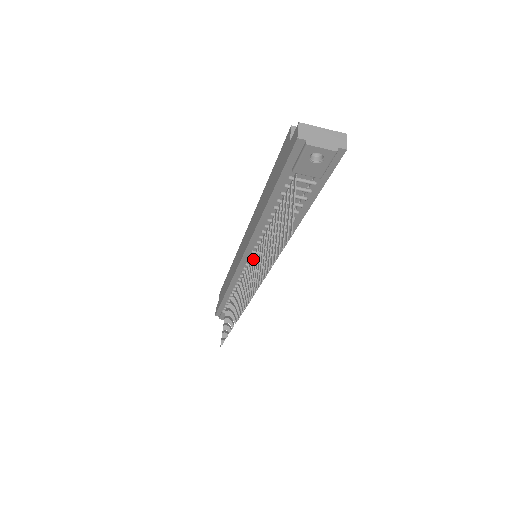
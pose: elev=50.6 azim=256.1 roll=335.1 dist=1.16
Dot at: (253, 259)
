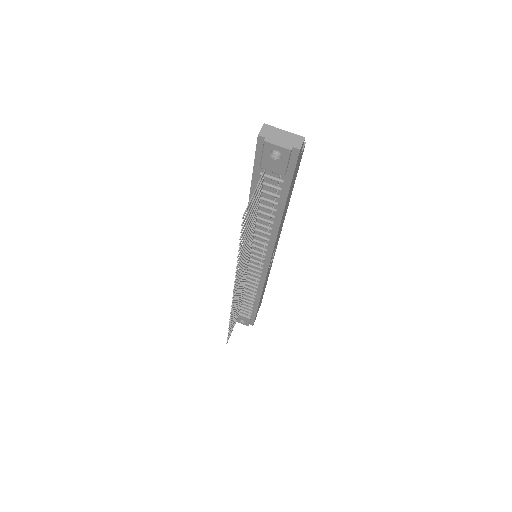
Dot at: (248, 255)
